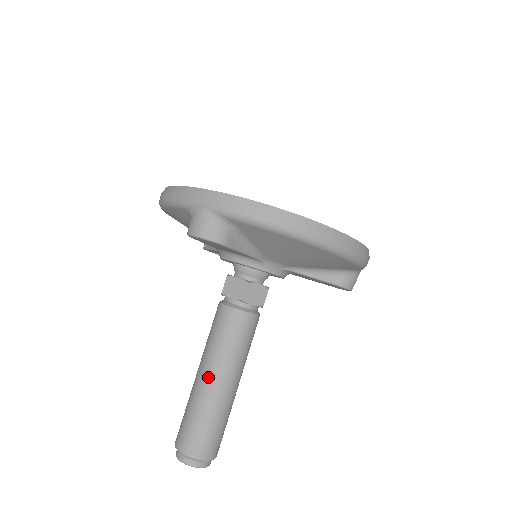
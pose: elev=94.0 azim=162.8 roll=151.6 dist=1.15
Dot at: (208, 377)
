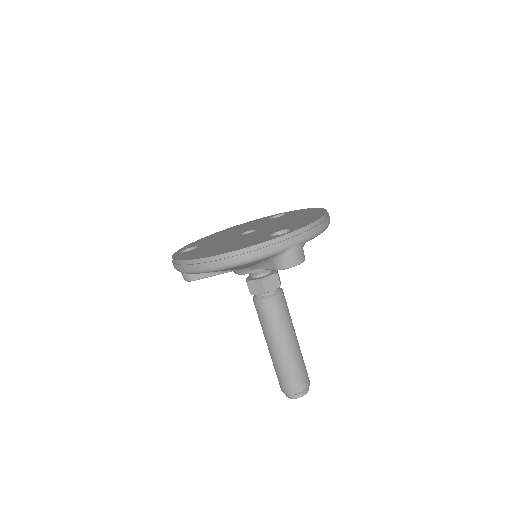
Dot at: (290, 342)
